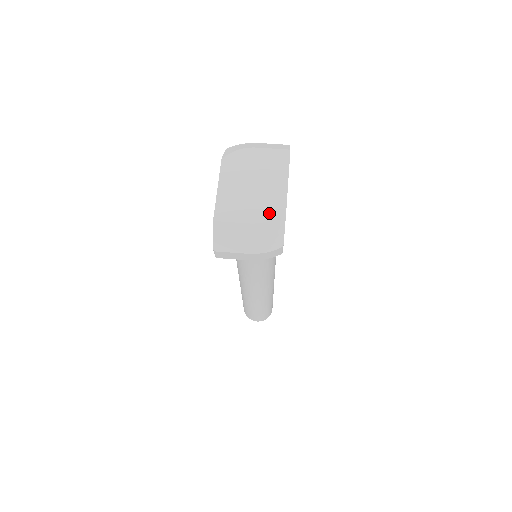
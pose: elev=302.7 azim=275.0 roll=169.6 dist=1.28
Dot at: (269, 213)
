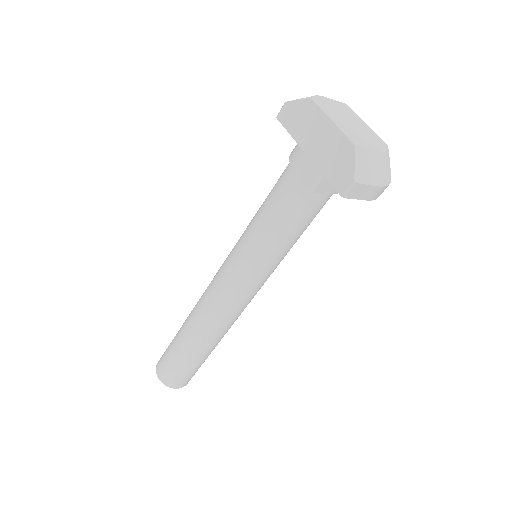
Dot at: (381, 146)
